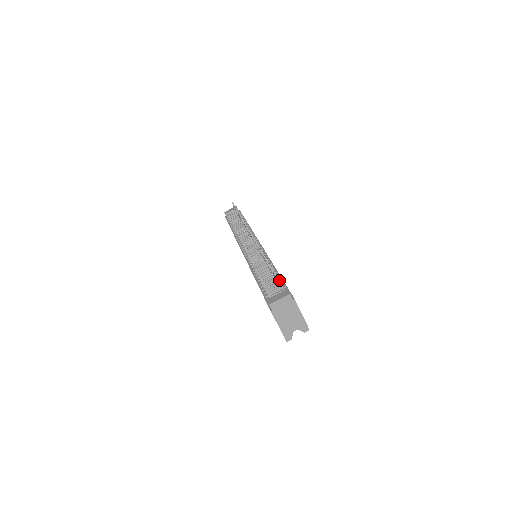
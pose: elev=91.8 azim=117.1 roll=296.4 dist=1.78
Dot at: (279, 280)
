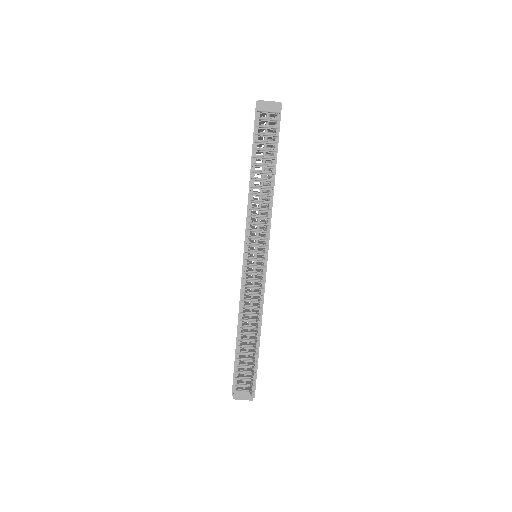
Dot at: (251, 395)
